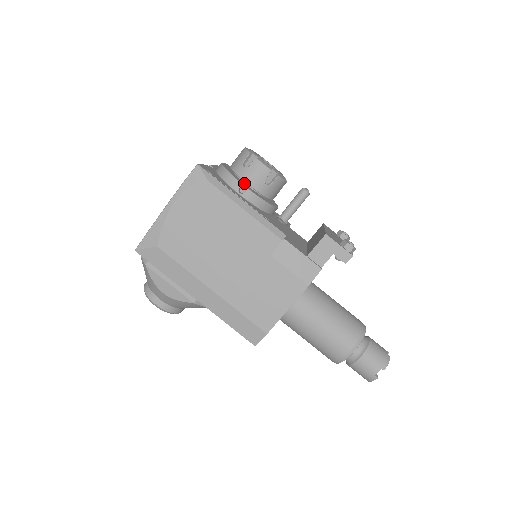
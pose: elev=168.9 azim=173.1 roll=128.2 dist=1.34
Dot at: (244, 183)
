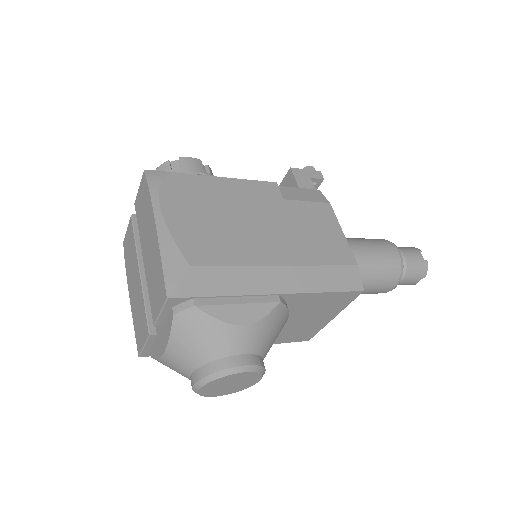
Dot at: occluded
